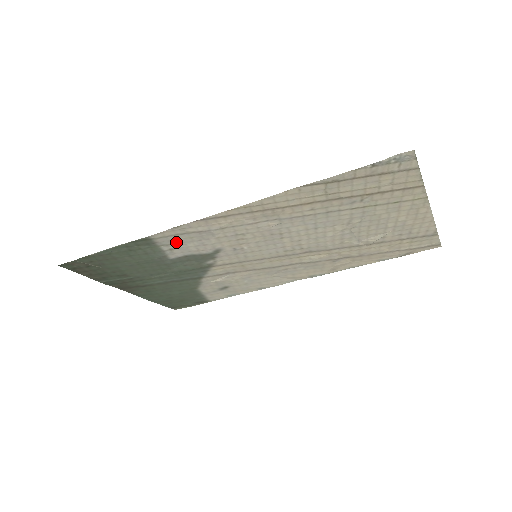
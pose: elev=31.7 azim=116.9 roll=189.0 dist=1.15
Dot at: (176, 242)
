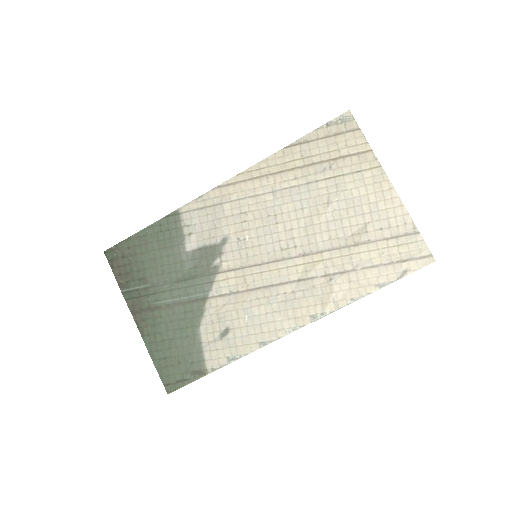
Dot at: (196, 222)
